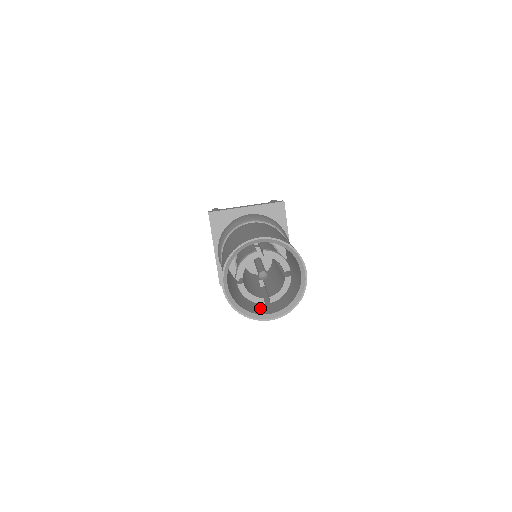
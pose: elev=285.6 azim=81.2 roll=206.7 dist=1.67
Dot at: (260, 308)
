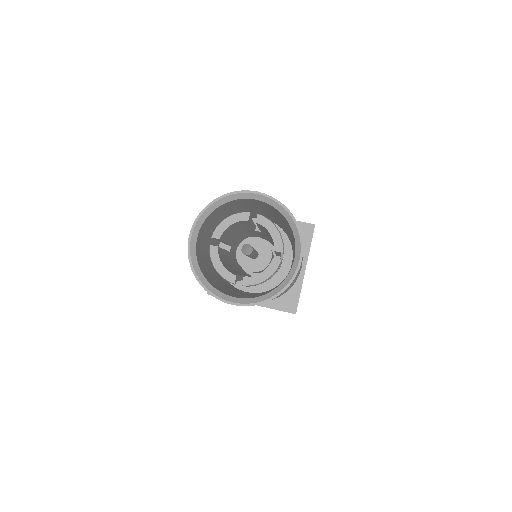
Dot at: (228, 292)
